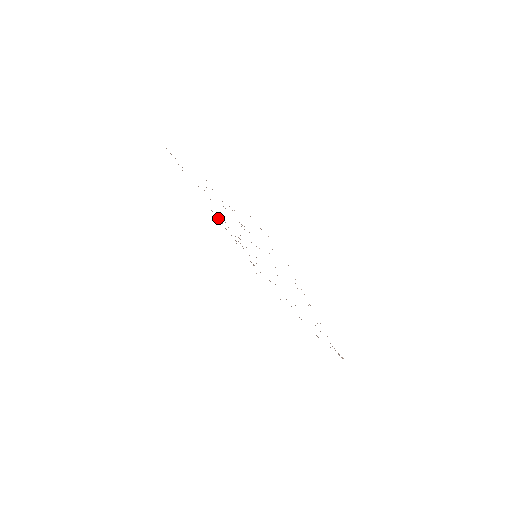
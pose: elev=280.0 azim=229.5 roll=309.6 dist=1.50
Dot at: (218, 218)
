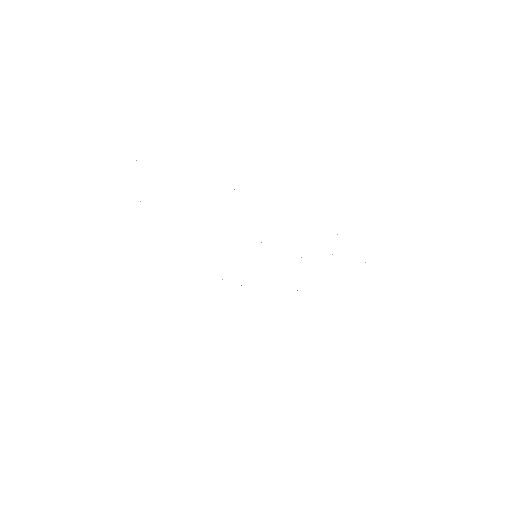
Dot at: occluded
